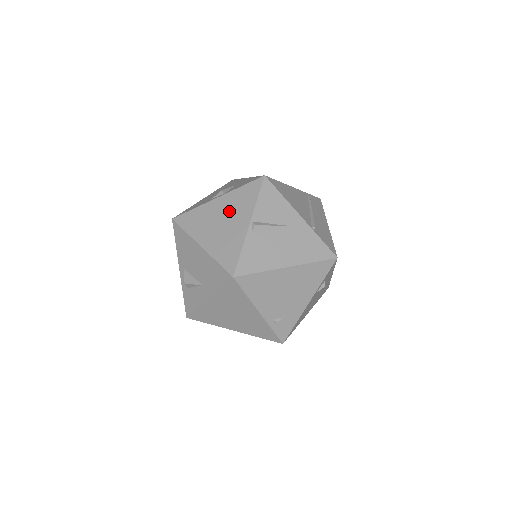
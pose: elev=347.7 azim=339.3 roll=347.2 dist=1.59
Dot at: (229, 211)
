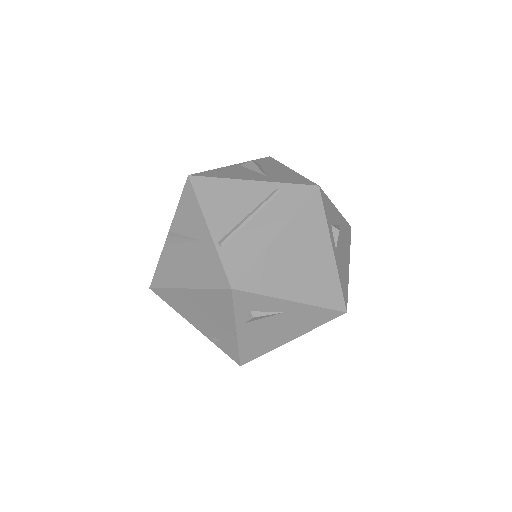
Dot at: occluded
